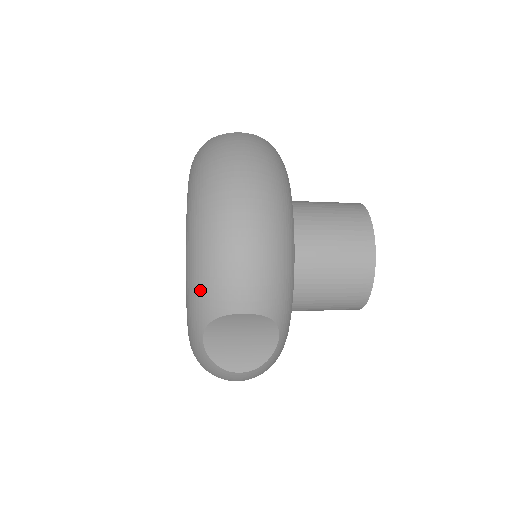
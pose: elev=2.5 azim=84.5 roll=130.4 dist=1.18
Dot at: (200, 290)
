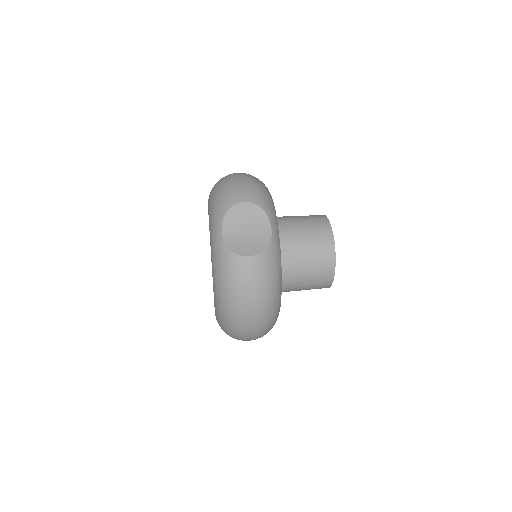
Dot at: occluded
